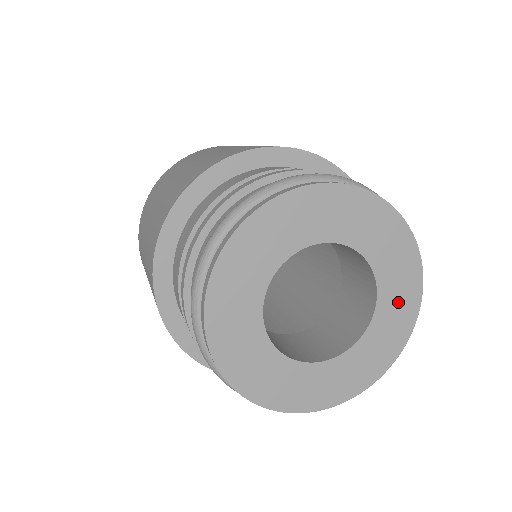
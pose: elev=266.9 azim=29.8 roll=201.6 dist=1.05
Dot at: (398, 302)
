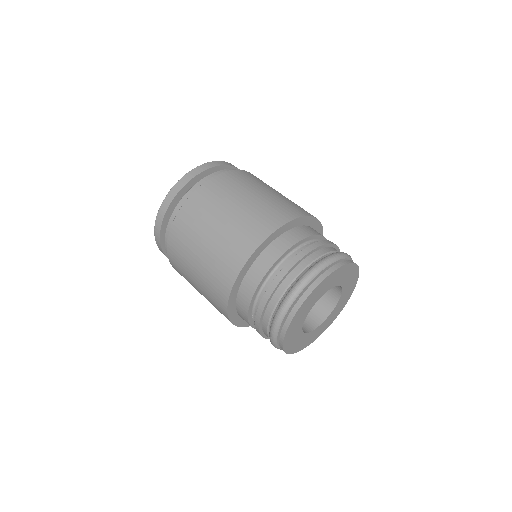
Dot at: (346, 295)
